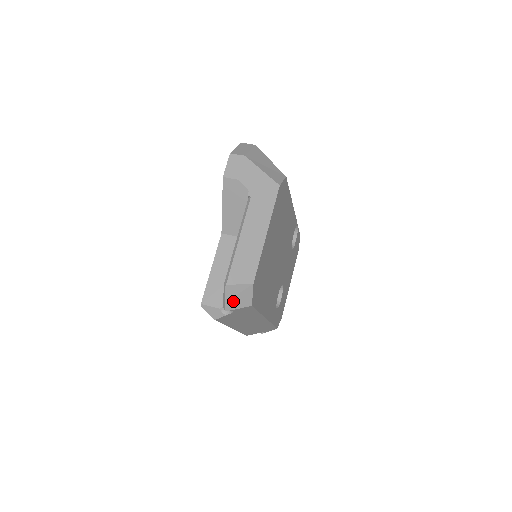
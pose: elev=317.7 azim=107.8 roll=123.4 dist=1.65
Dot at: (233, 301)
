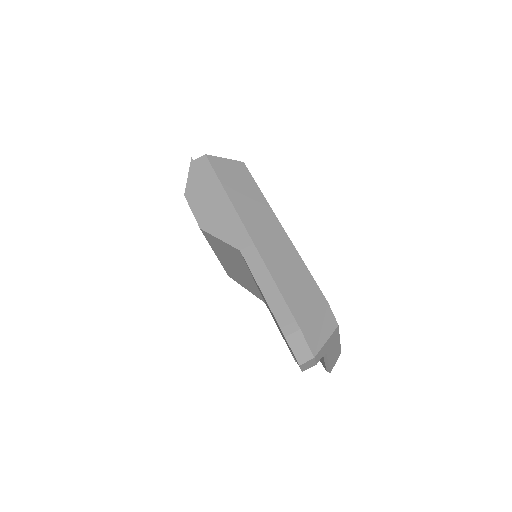
Dot at: occluded
